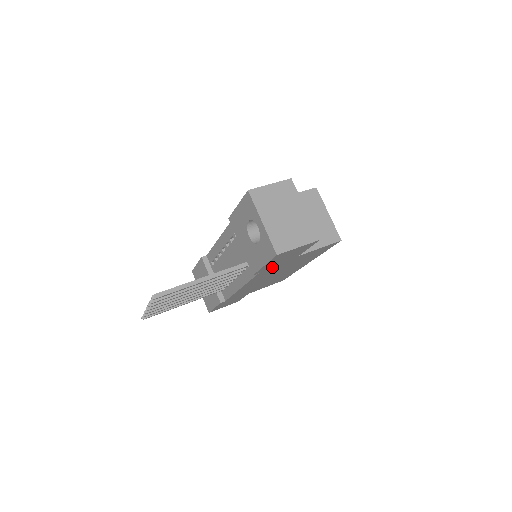
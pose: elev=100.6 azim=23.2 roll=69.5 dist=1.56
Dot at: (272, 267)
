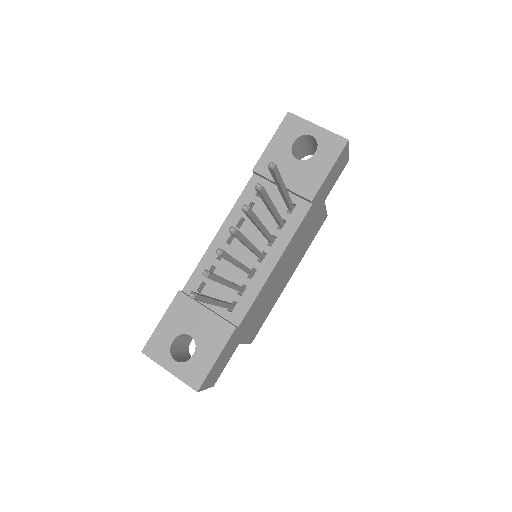
Dot at: (316, 203)
